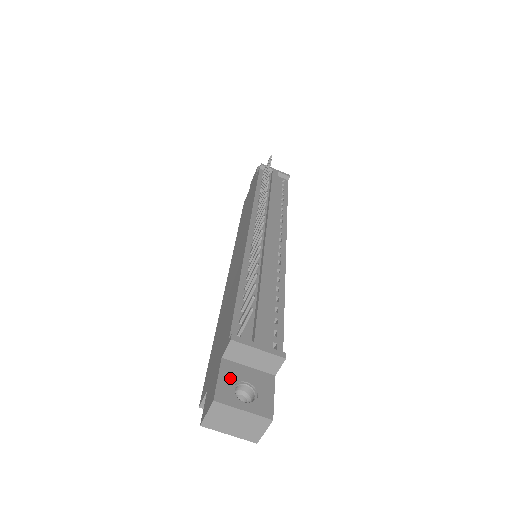
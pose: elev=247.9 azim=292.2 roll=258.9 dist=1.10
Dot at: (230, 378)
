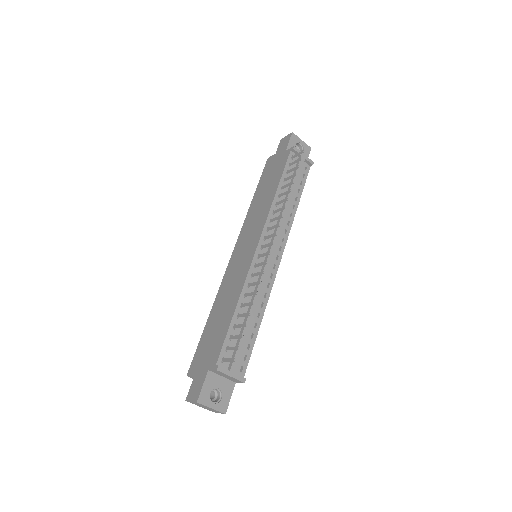
Dot at: (210, 386)
